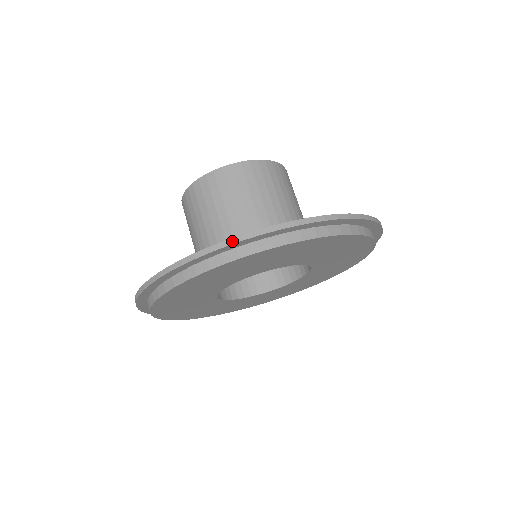
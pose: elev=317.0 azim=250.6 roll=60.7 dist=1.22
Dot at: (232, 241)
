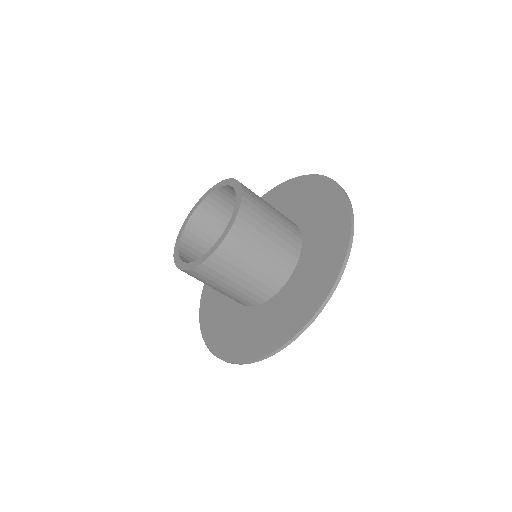
Dot at: (332, 293)
